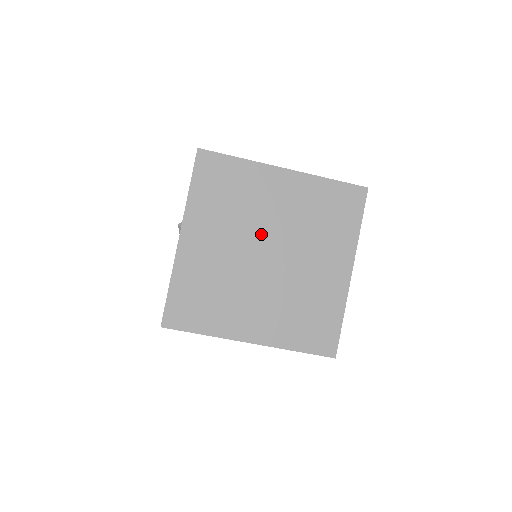
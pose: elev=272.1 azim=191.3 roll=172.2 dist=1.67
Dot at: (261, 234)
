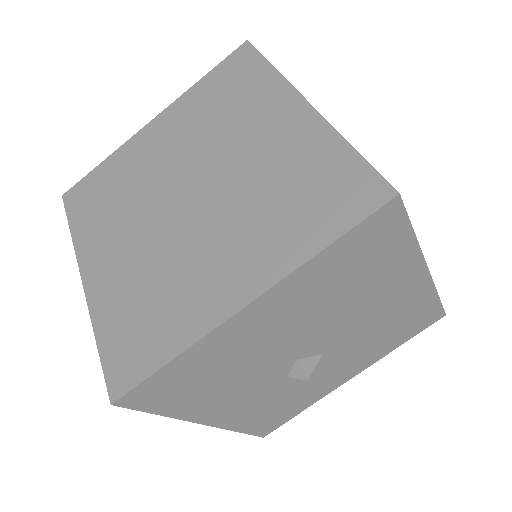
Dot at: (208, 165)
